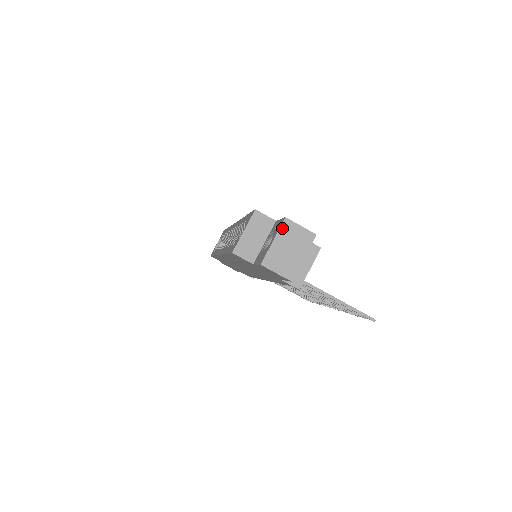
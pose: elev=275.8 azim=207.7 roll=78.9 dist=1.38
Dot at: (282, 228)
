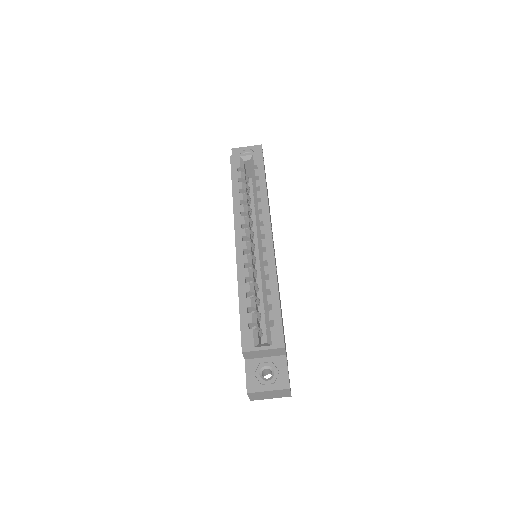
Dot at: (281, 390)
